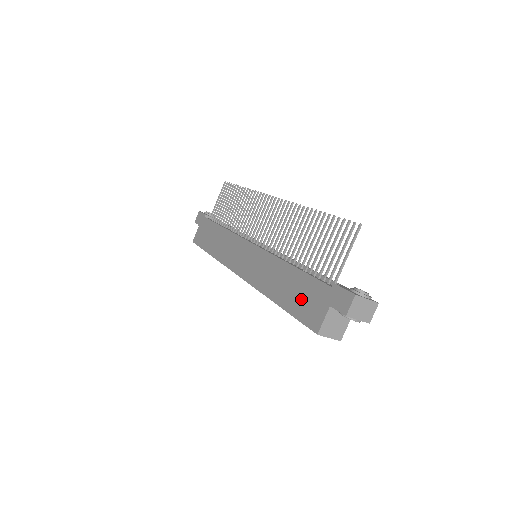
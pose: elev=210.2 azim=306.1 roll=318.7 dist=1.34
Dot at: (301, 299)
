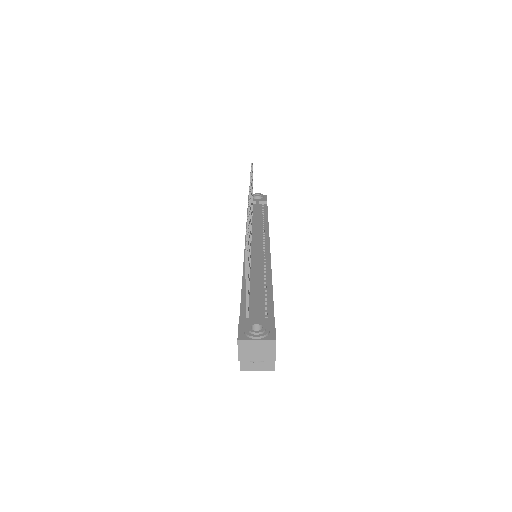
Dot at: occluded
